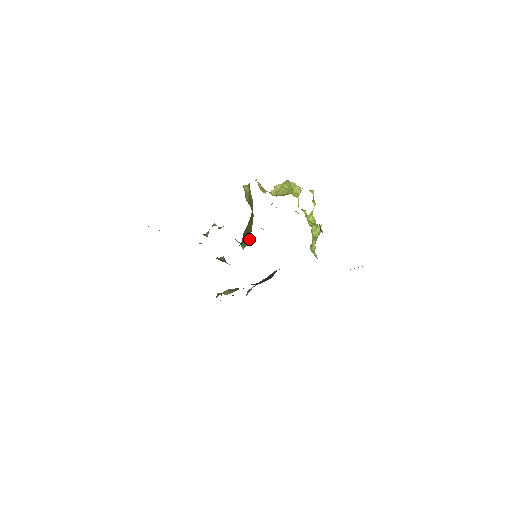
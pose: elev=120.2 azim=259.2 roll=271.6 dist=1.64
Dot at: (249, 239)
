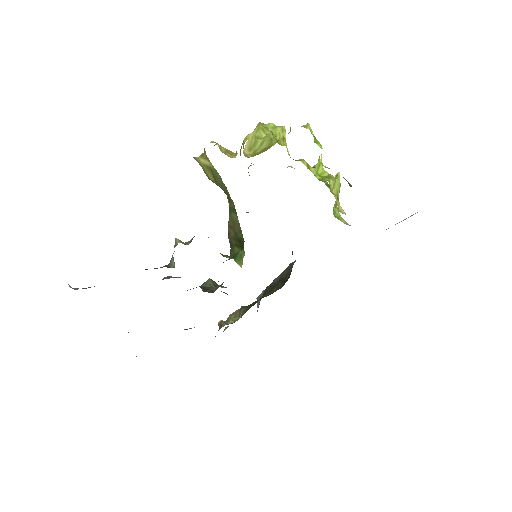
Dot at: (243, 245)
